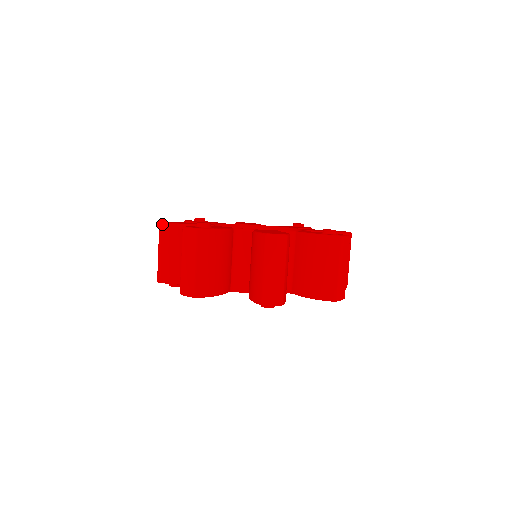
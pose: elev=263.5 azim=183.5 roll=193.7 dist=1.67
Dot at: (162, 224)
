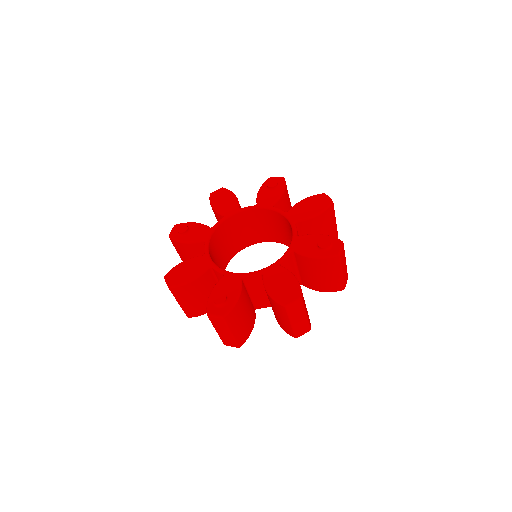
Dot at: (171, 288)
